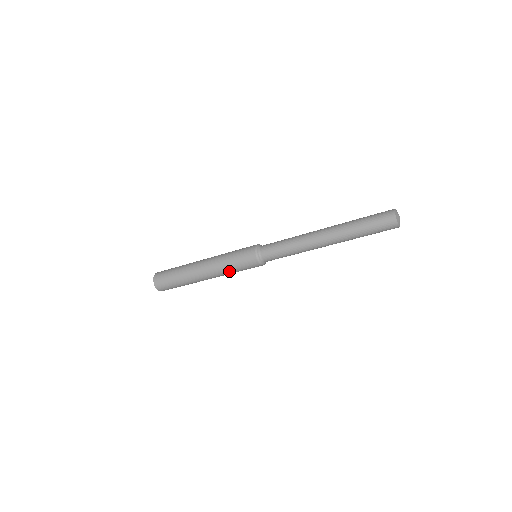
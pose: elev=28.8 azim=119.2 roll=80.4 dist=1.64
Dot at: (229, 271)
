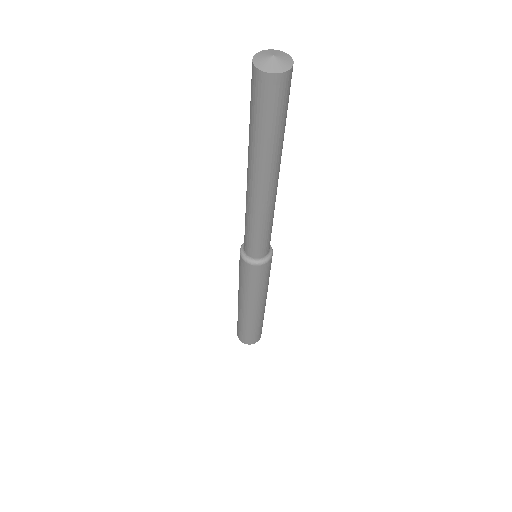
Dot at: (256, 292)
